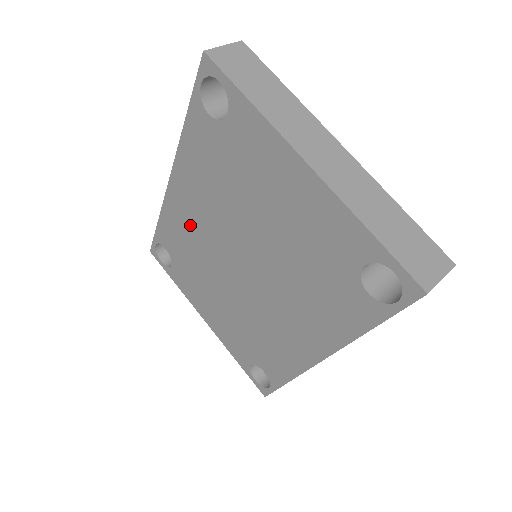
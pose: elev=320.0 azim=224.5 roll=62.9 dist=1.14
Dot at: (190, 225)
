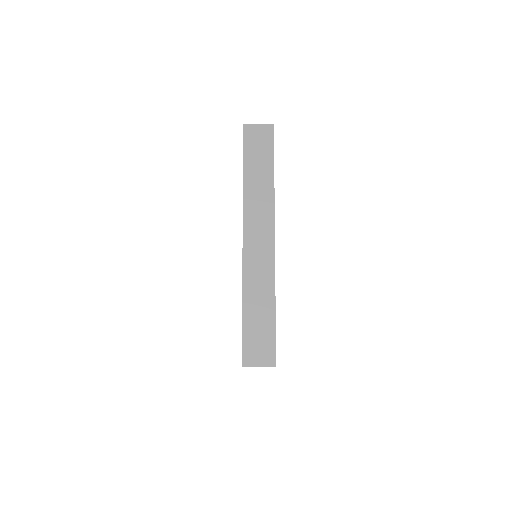
Dot at: occluded
